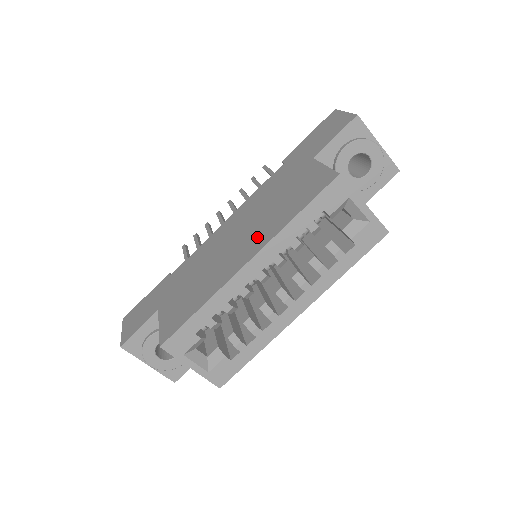
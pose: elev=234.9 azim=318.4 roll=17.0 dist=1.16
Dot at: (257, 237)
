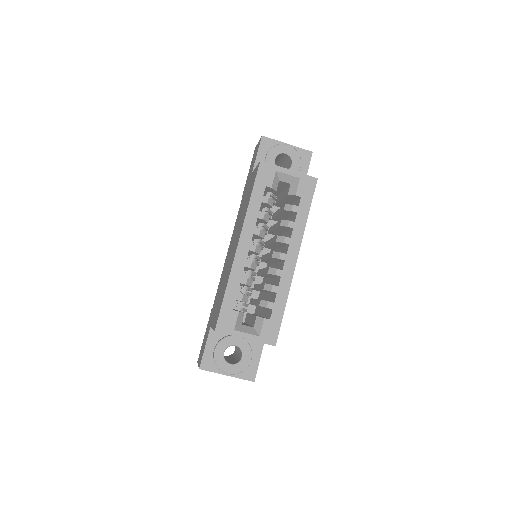
Dot at: (239, 230)
